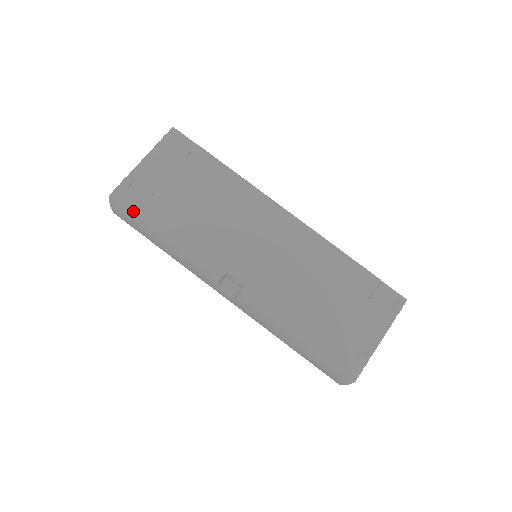
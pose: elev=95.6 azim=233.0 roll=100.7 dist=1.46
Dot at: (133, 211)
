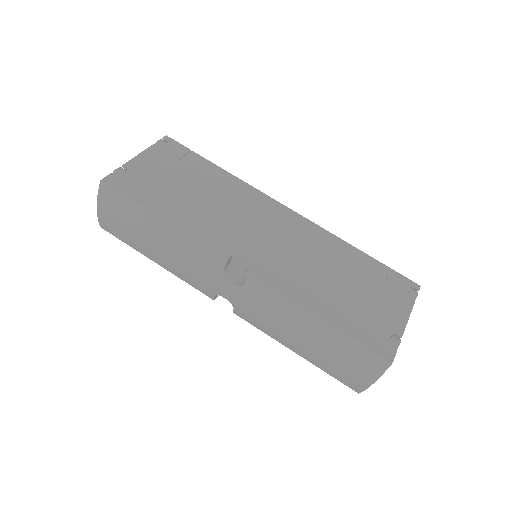
Dot at: (127, 195)
